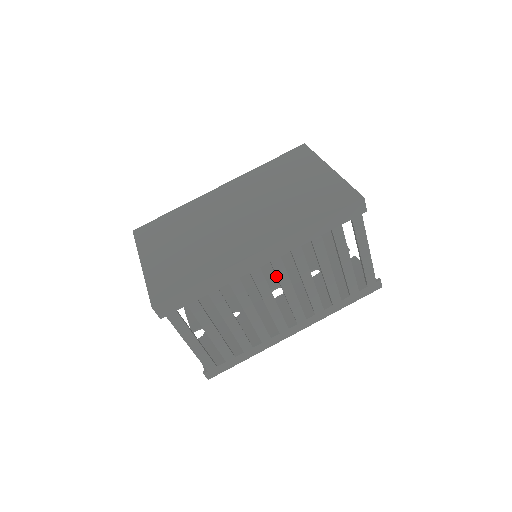
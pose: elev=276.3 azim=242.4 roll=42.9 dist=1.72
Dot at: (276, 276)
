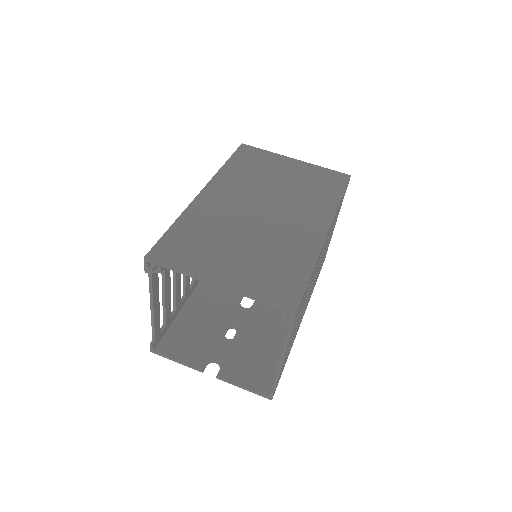
Dot at: occluded
